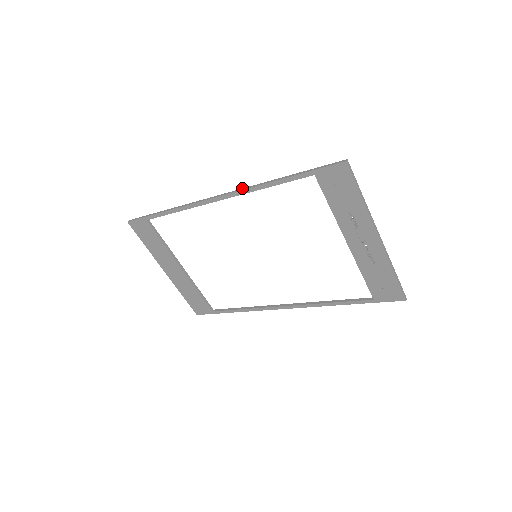
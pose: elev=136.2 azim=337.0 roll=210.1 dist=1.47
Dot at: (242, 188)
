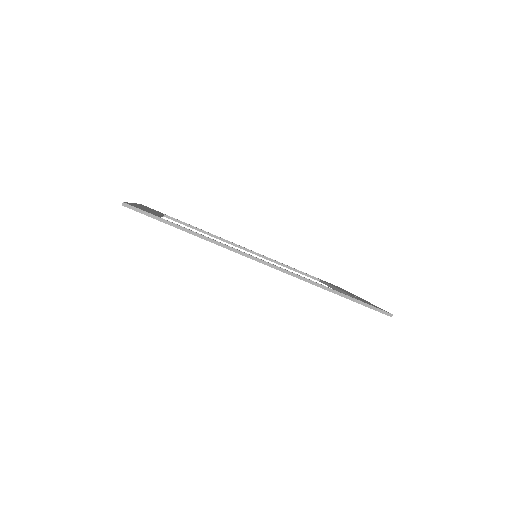
Dot at: (296, 274)
